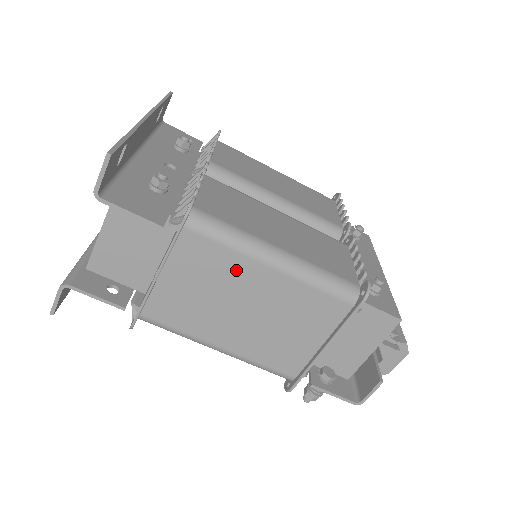
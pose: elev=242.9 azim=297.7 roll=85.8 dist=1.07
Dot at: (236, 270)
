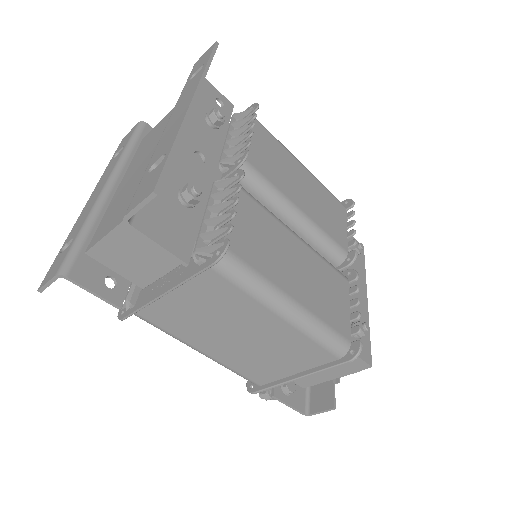
Dot at: (245, 309)
